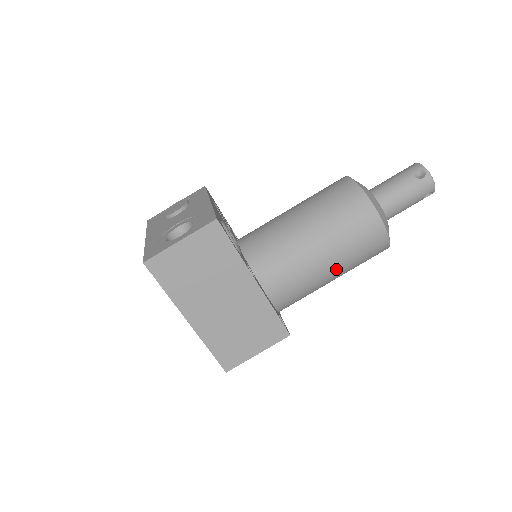
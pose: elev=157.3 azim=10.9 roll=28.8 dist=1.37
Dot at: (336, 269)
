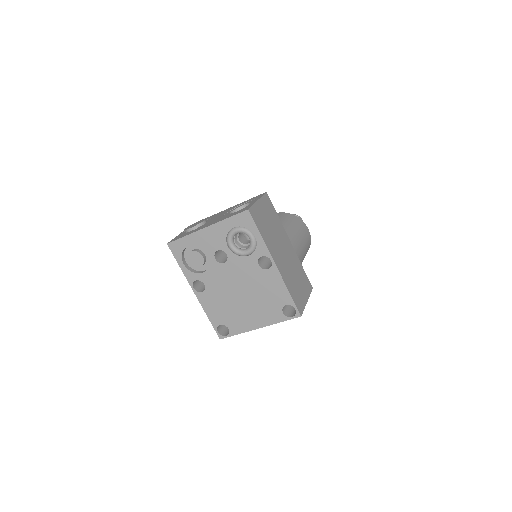
Dot at: (303, 254)
